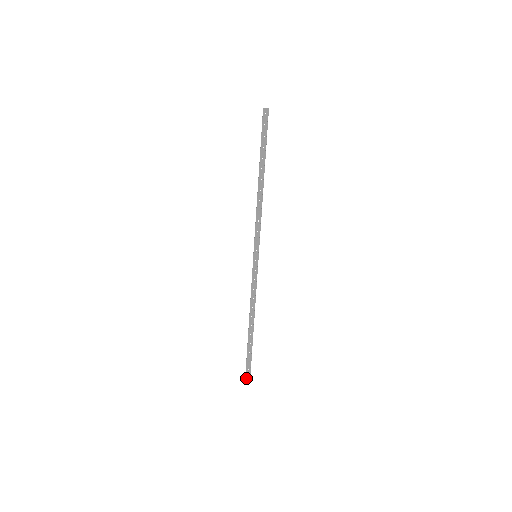
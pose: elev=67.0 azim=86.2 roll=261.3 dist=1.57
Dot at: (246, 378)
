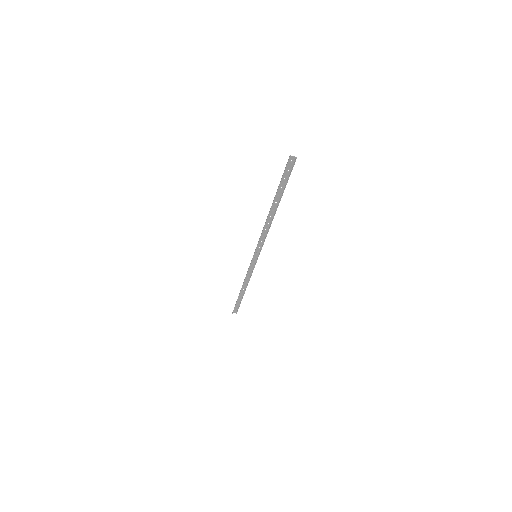
Dot at: (234, 311)
